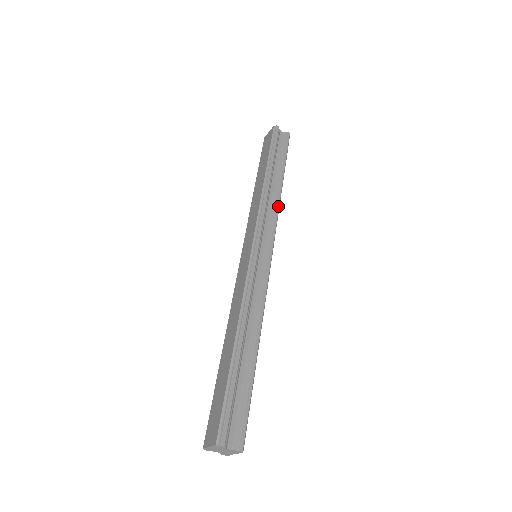
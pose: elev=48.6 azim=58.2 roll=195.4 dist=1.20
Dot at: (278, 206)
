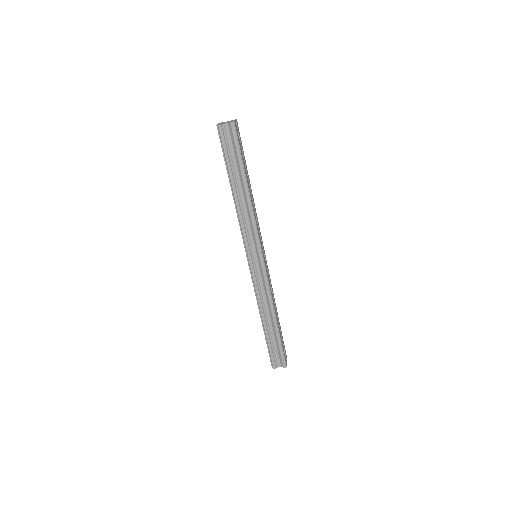
Dot at: (252, 216)
